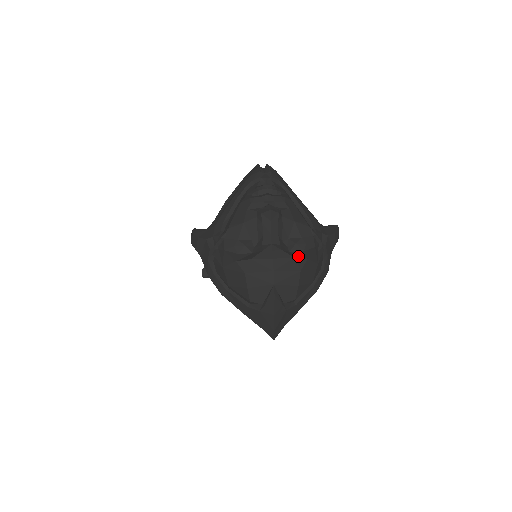
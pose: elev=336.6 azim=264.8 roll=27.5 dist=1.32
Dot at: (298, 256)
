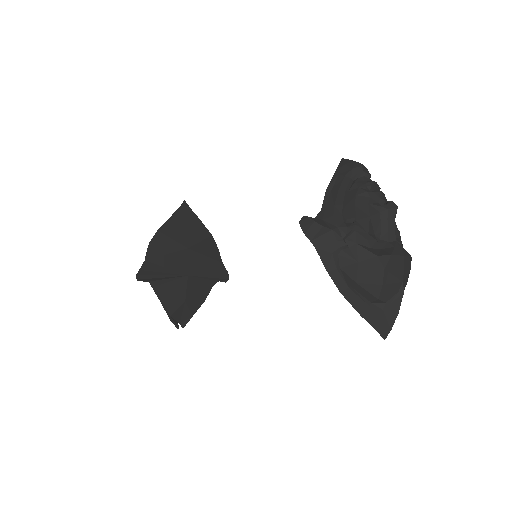
Dot at: occluded
